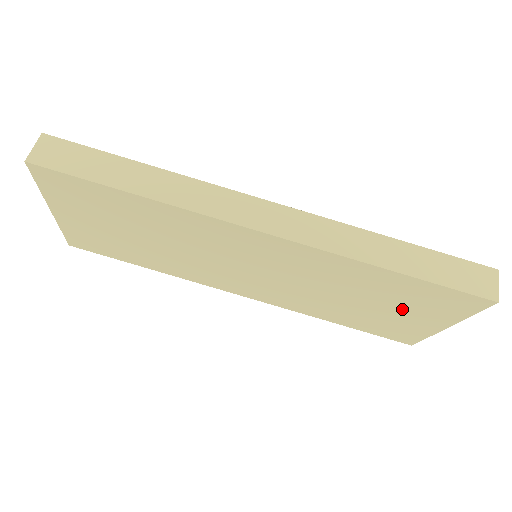
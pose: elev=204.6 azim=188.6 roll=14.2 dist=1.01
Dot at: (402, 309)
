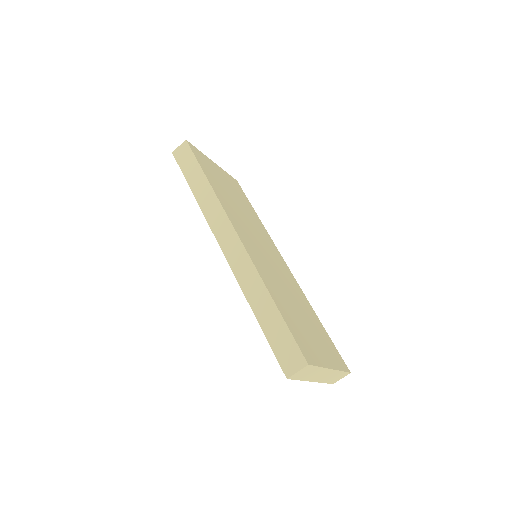
Dot at: occluded
